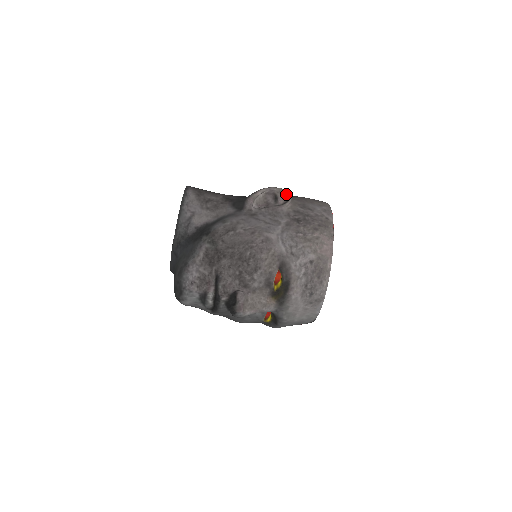
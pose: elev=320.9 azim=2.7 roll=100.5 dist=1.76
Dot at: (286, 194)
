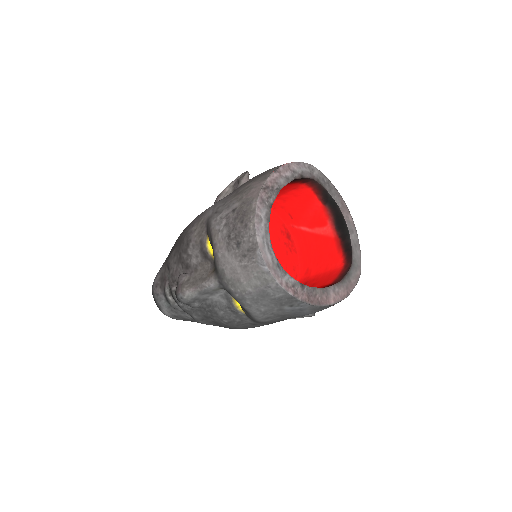
Dot at: occluded
